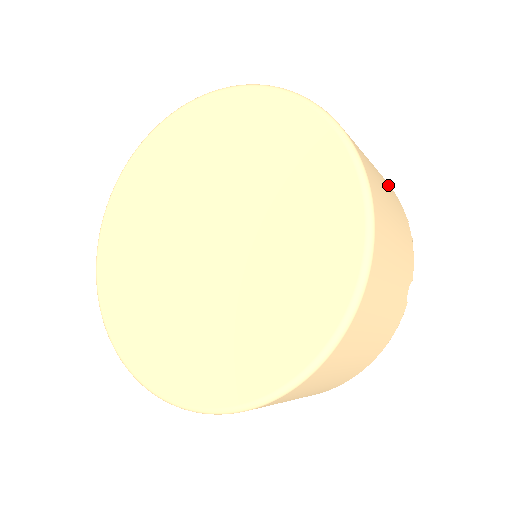
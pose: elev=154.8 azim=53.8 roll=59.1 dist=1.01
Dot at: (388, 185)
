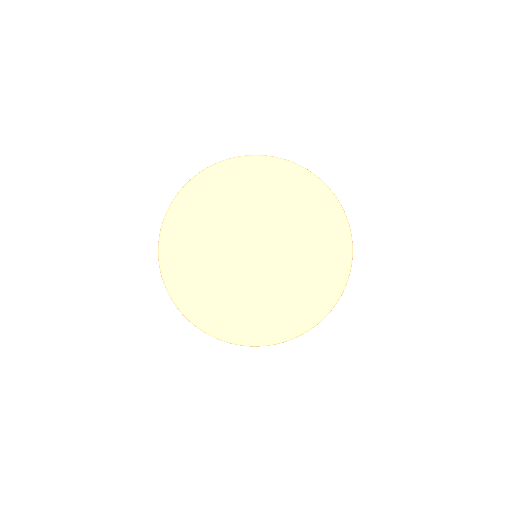
Dot at: occluded
